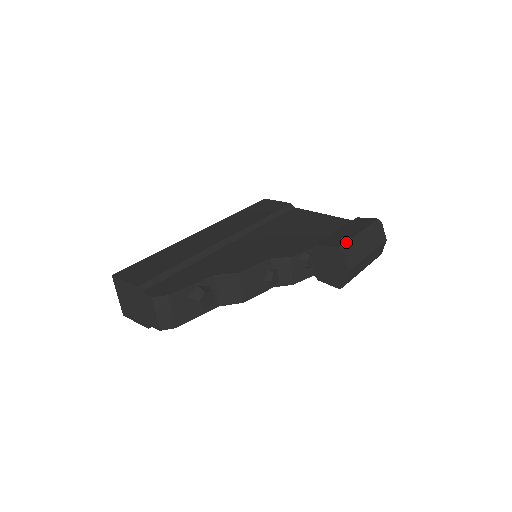
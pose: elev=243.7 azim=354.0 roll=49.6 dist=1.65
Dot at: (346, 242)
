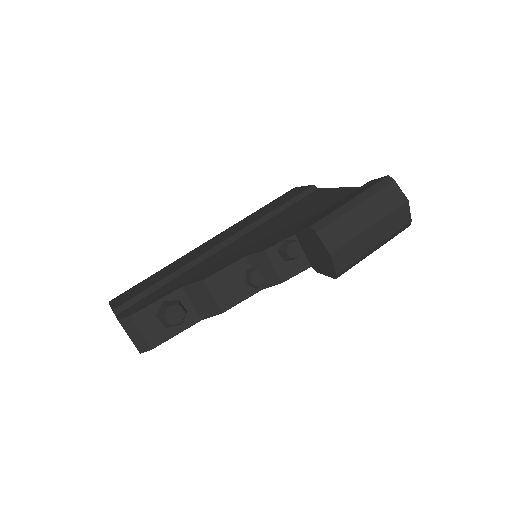
Dot at: (324, 217)
